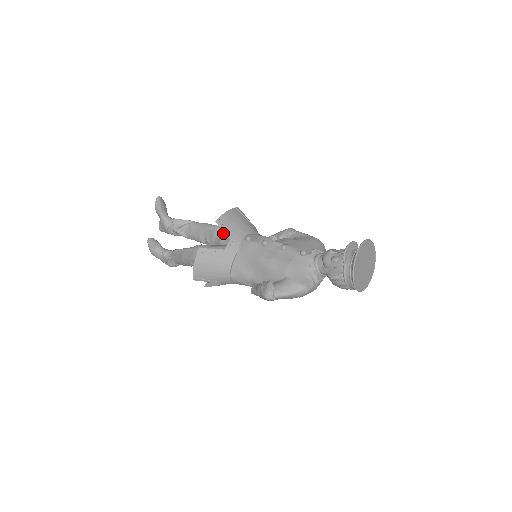
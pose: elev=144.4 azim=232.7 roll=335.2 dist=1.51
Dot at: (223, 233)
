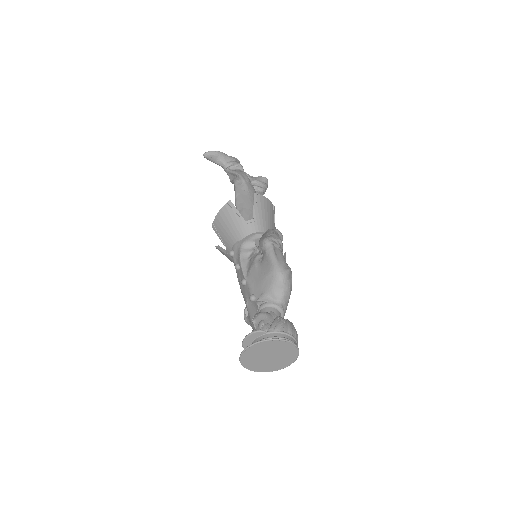
Dot at: occluded
